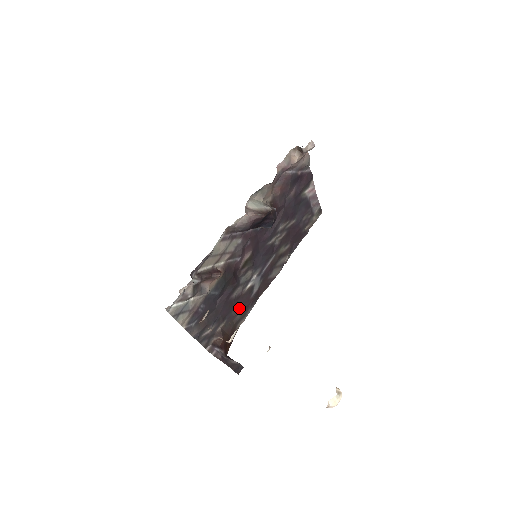
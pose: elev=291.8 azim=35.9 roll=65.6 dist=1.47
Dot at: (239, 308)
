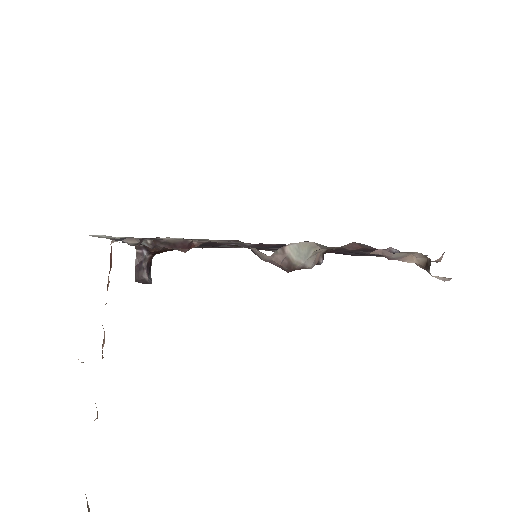
Dot at: occluded
